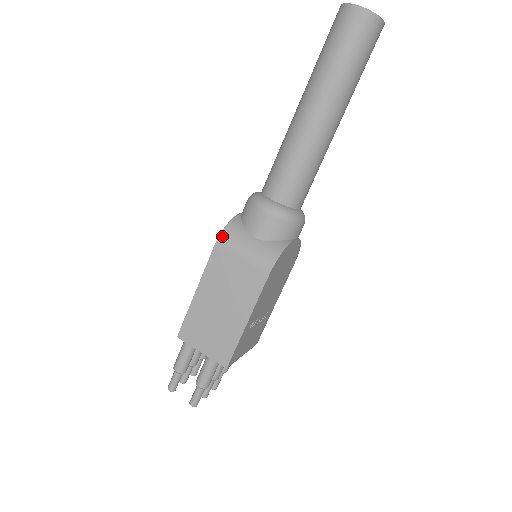
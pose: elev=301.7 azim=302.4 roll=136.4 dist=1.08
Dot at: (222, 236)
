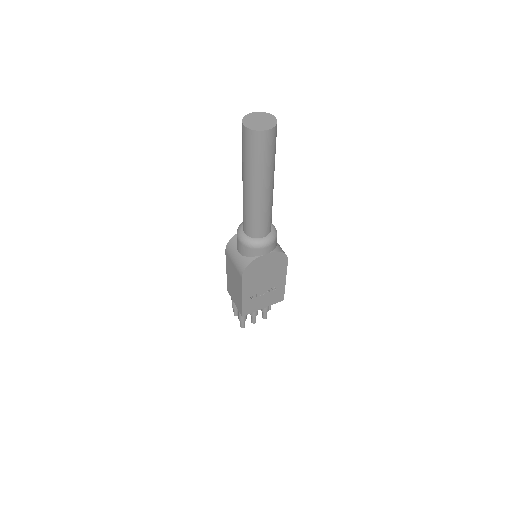
Dot at: (227, 247)
